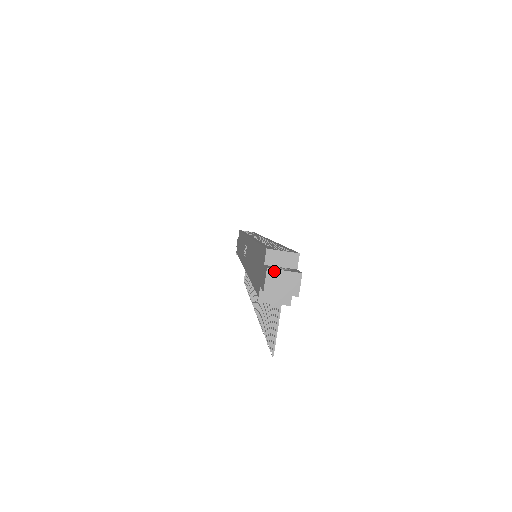
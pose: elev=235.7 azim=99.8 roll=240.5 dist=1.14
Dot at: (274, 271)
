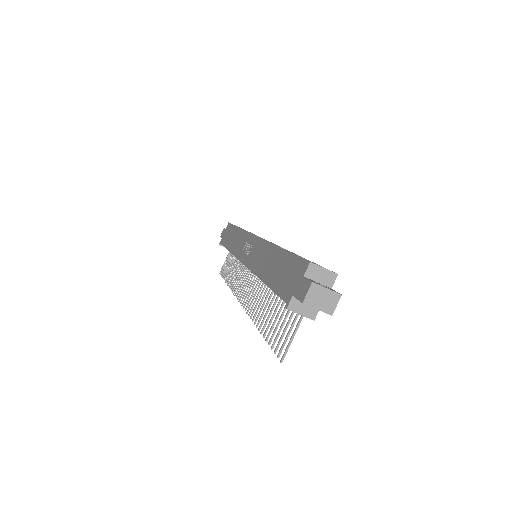
Dot at: (318, 286)
